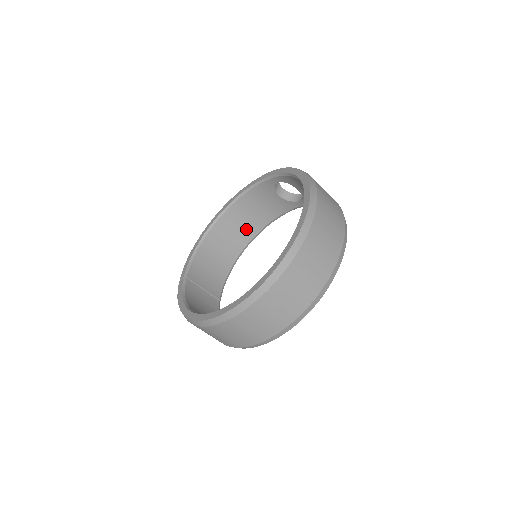
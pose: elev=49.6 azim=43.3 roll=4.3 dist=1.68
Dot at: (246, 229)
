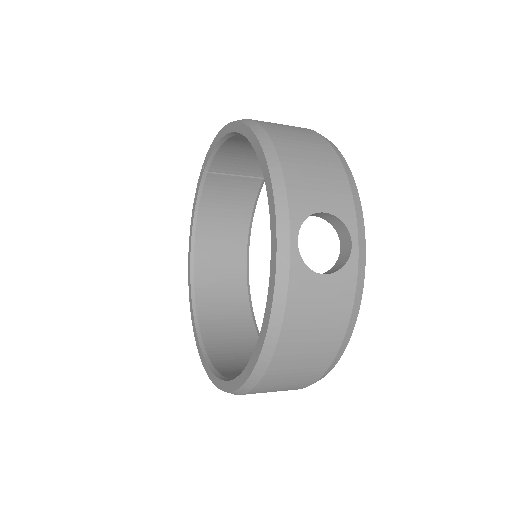
Dot at: occluded
